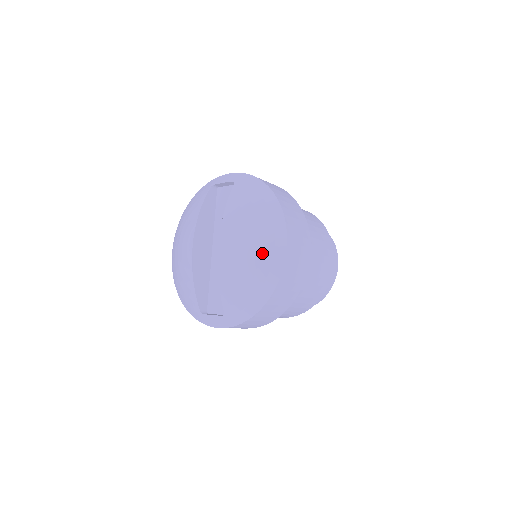
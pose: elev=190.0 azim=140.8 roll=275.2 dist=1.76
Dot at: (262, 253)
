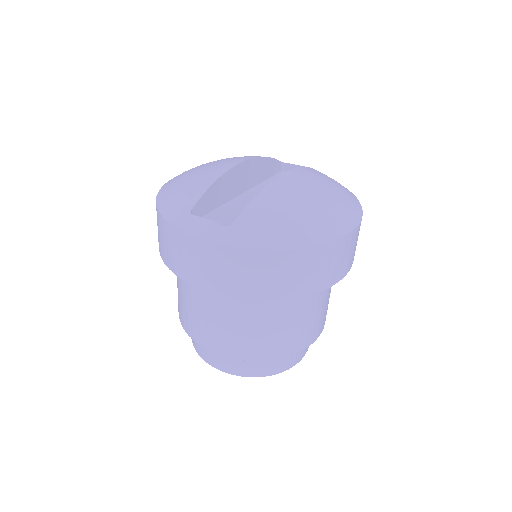
Dot at: (330, 209)
